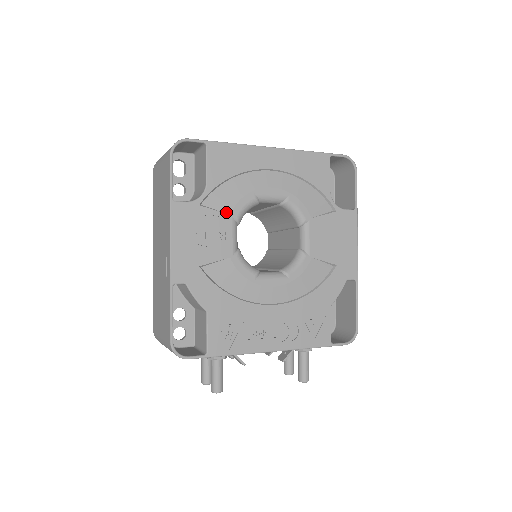
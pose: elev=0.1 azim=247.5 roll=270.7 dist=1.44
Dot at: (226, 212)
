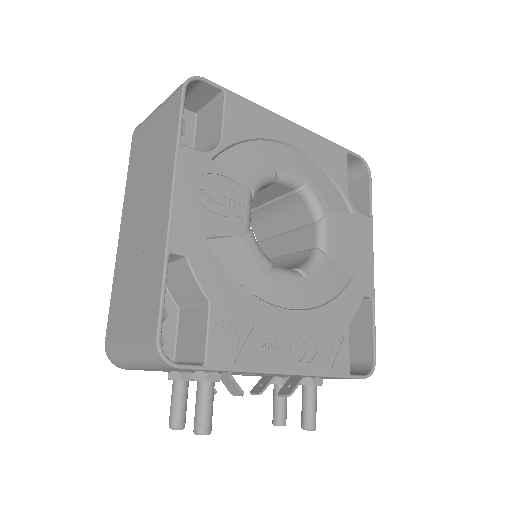
Dot at: (241, 178)
